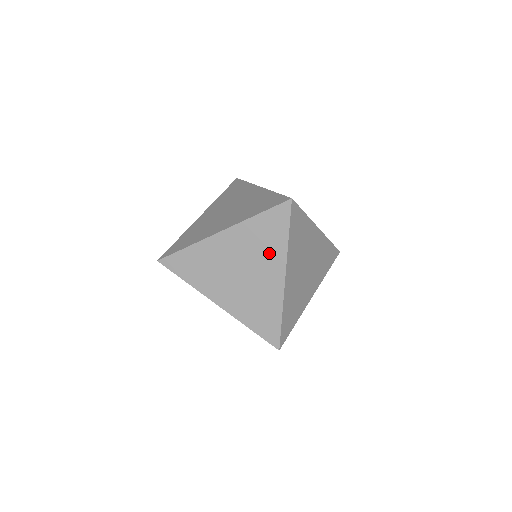
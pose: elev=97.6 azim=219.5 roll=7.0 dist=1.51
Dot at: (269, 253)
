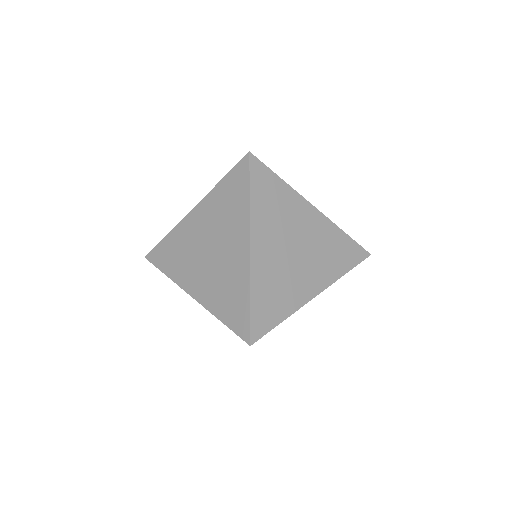
Dot at: (326, 265)
